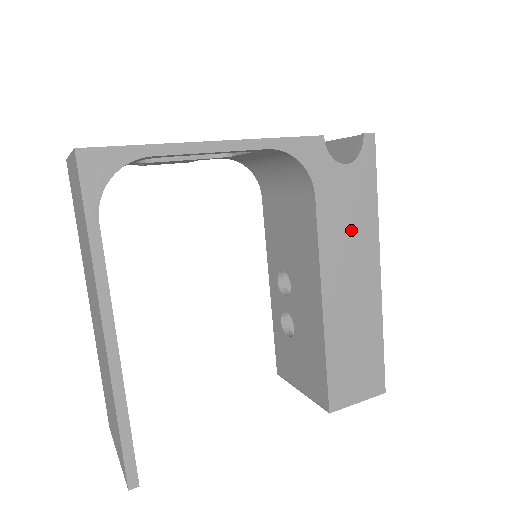
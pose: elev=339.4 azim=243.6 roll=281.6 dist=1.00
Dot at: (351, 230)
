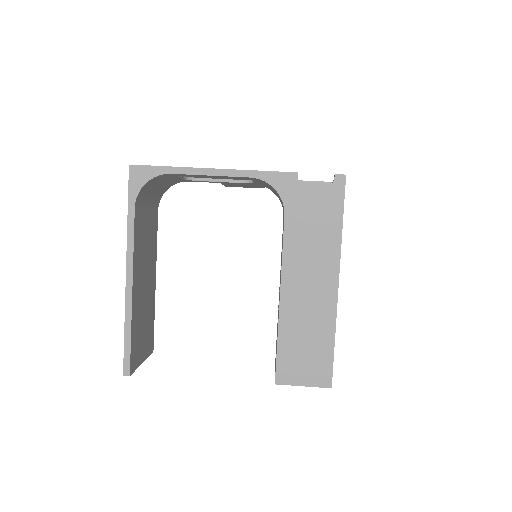
Dot at: (314, 246)
